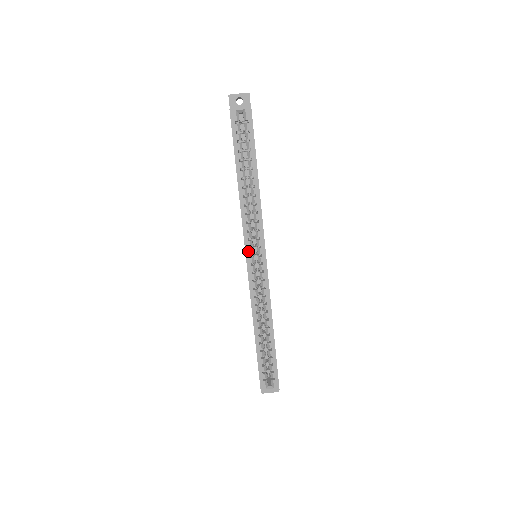
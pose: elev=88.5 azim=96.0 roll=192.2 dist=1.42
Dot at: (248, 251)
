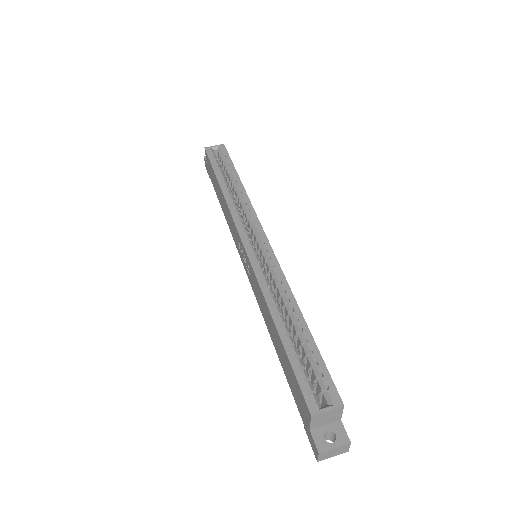
Dot at: (243, 235)
